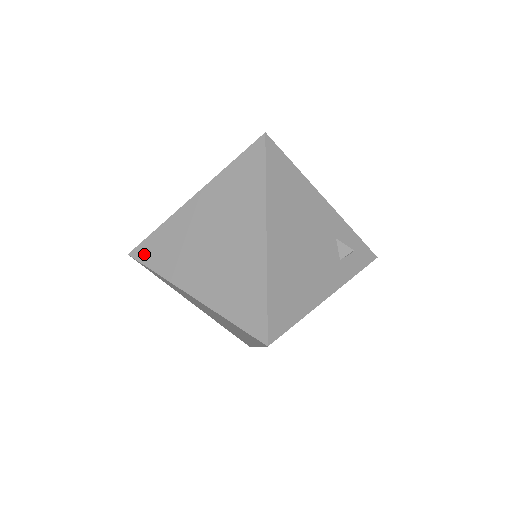
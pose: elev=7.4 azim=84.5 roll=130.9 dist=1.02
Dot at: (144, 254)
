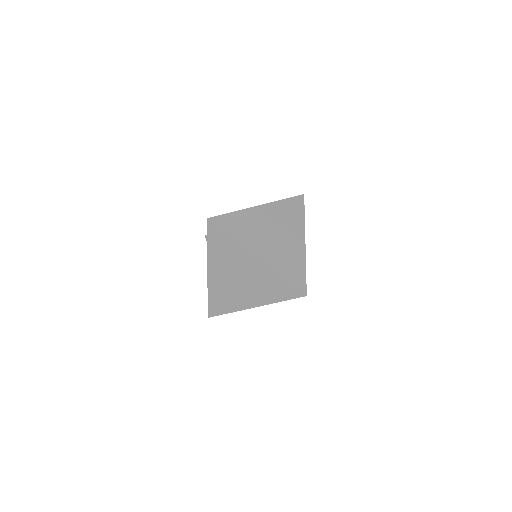
Dot at: (221, 223)
